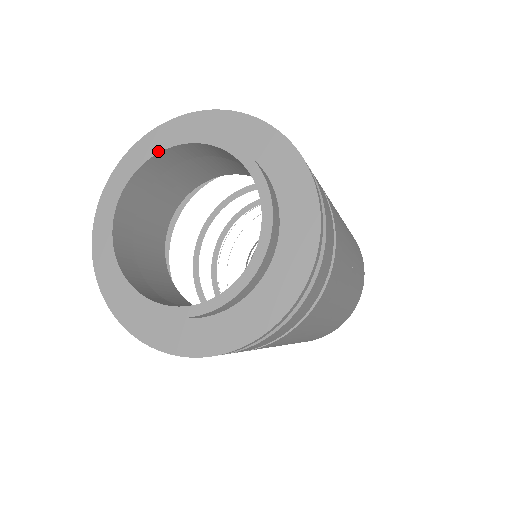
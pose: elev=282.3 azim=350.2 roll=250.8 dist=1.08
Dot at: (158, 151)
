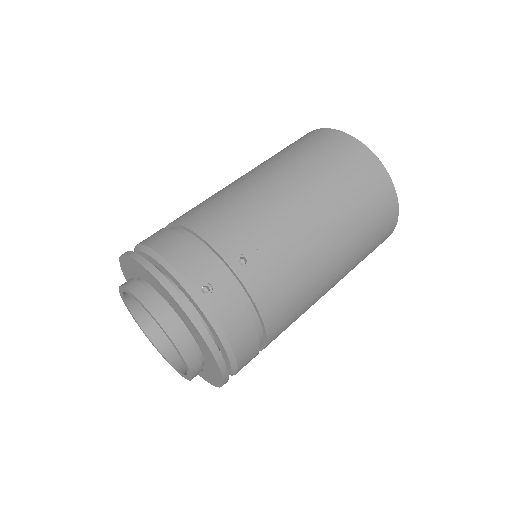
Dot at: (124, 291)
